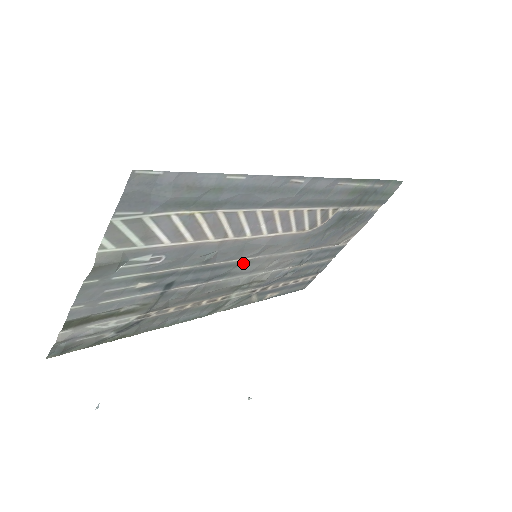
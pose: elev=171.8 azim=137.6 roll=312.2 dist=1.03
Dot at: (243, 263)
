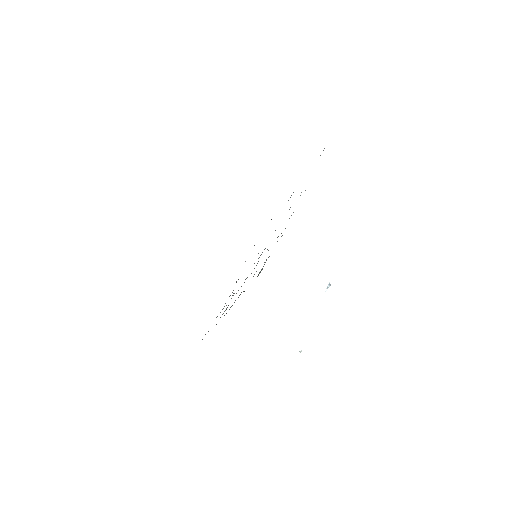
Dot at: occluded
